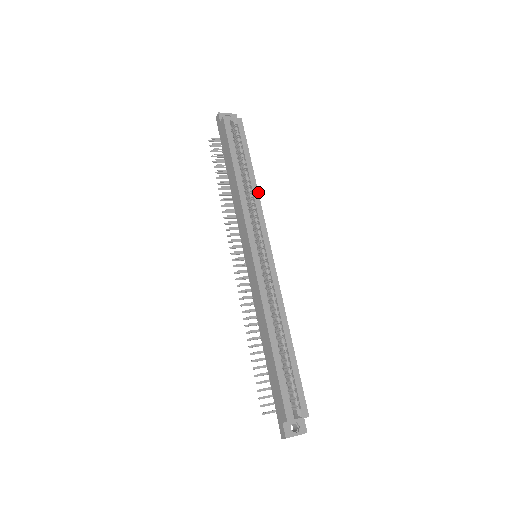
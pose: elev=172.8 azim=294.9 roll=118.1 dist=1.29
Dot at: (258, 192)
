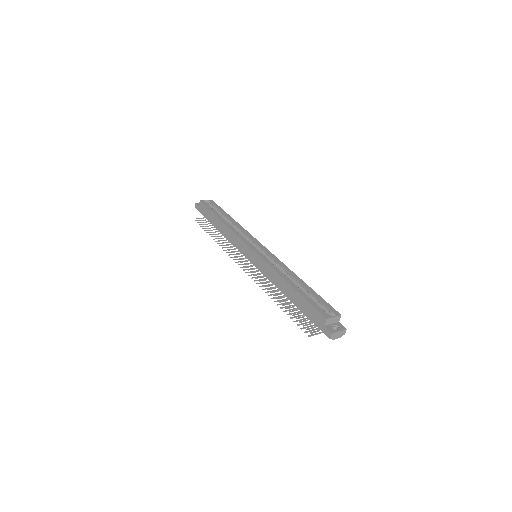
Dot at: occluded
